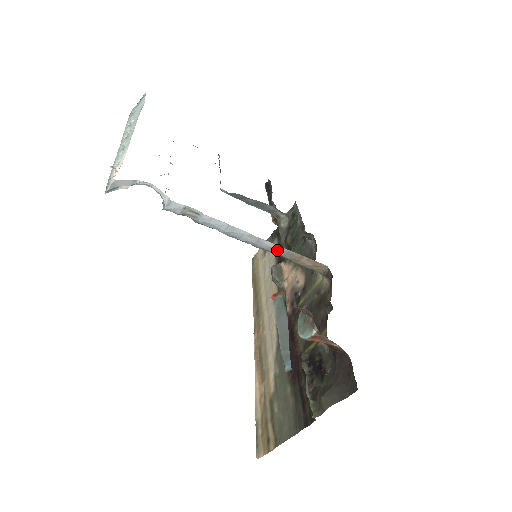
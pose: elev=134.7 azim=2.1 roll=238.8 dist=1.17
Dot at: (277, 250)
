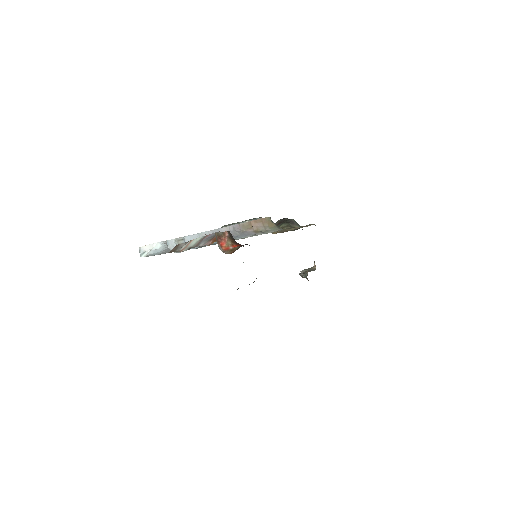
Dot at: (233, 230)
